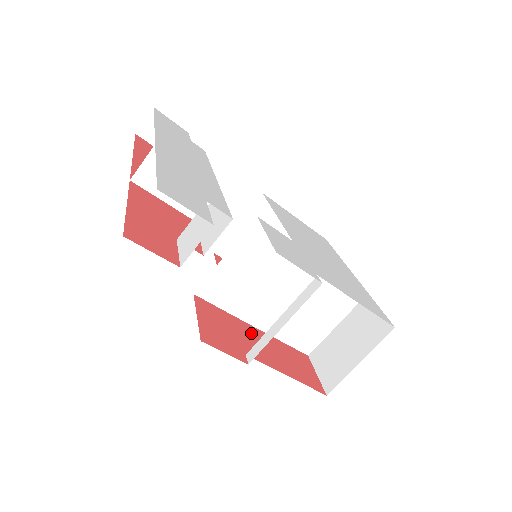
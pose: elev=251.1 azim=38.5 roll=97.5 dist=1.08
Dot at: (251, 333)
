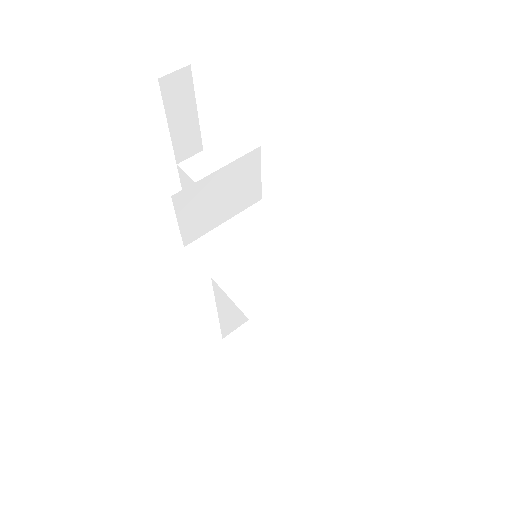
Dot at: occluded
